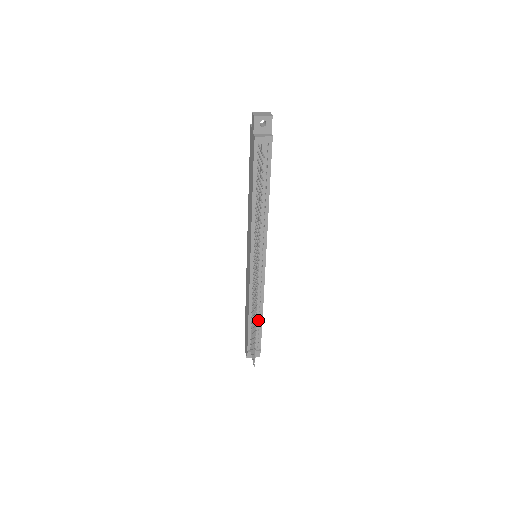
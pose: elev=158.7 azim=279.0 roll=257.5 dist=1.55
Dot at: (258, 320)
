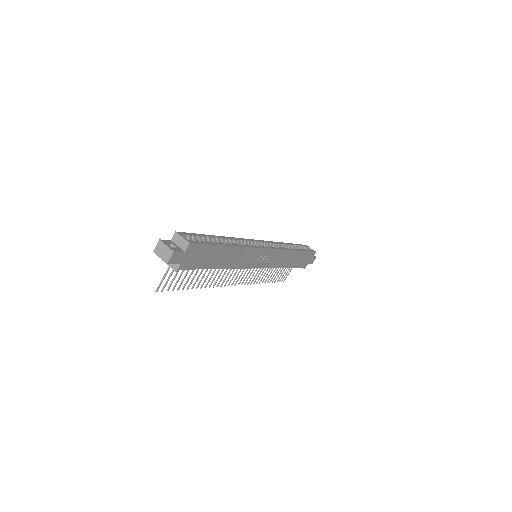
Dot at: occluded
